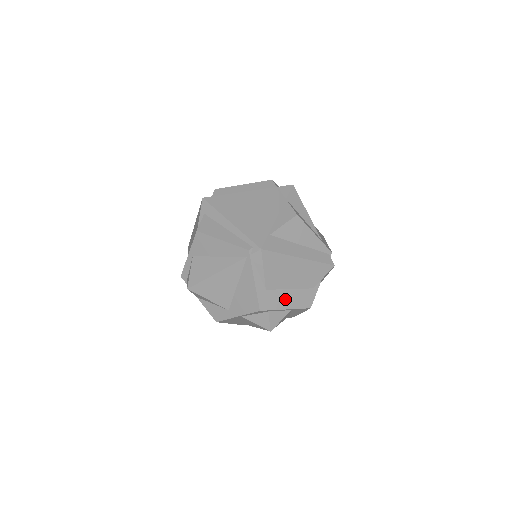
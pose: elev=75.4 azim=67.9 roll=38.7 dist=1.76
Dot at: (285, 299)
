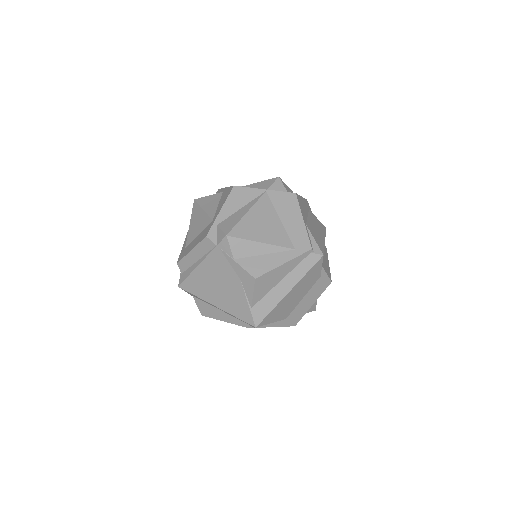
Dot at: (306, 304)
